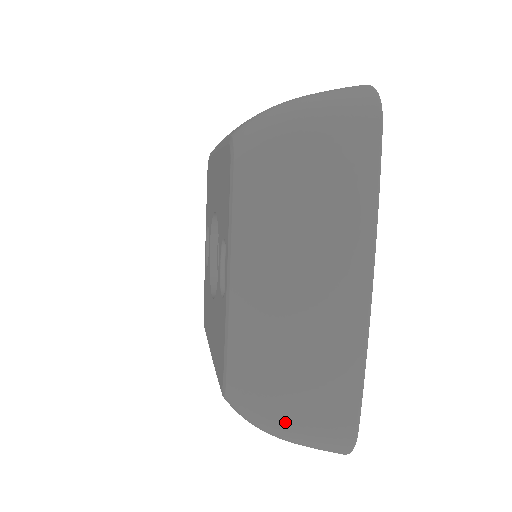
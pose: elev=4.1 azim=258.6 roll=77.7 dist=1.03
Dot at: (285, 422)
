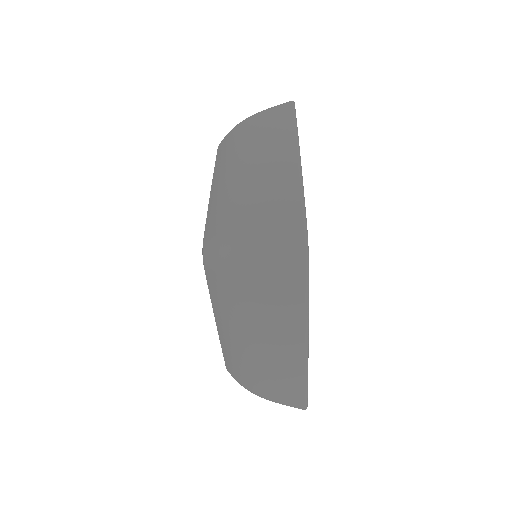
Dot at: (244, 232)
